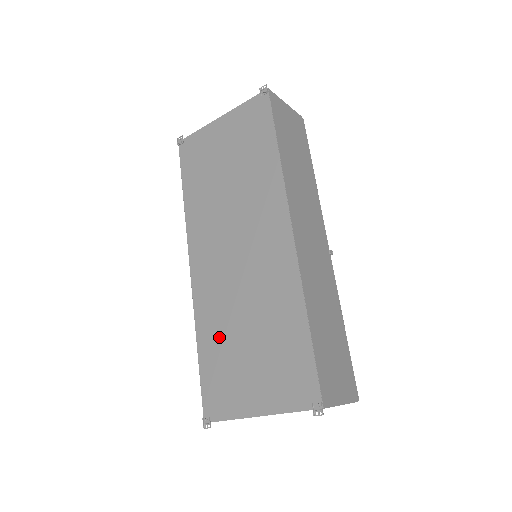
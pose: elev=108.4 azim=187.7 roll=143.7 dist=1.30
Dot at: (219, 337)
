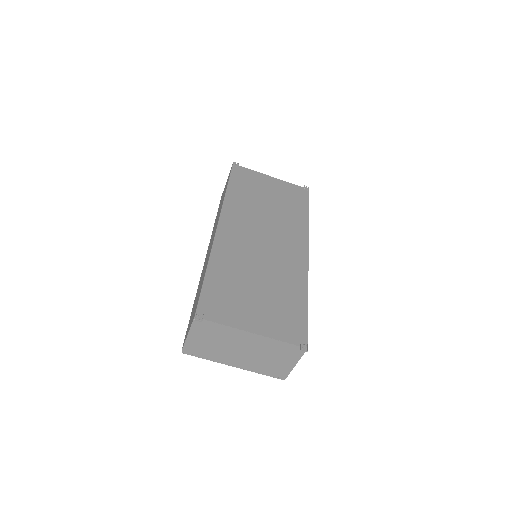
Dot at: (231, 274)
